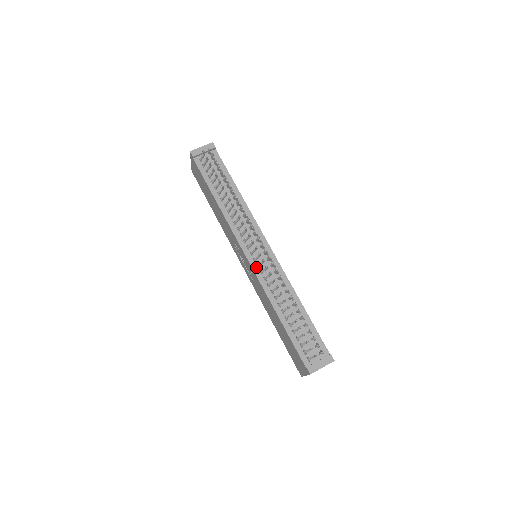
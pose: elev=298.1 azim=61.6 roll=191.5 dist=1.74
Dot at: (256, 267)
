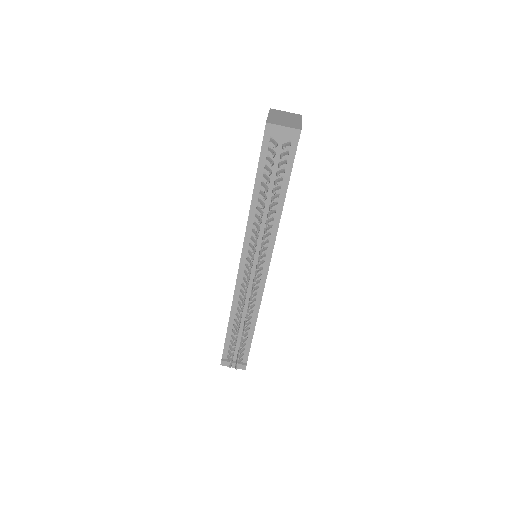
Dot at: (241, 277)
